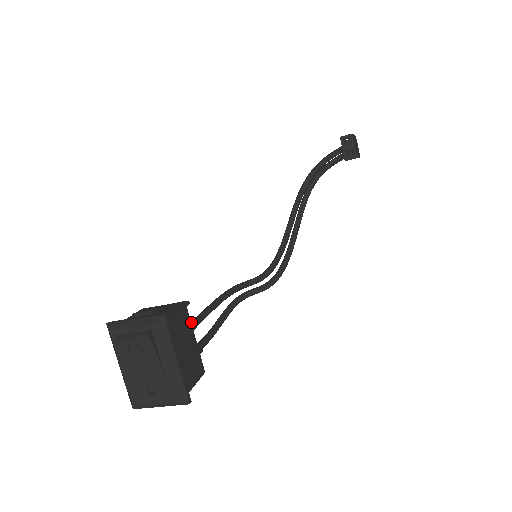
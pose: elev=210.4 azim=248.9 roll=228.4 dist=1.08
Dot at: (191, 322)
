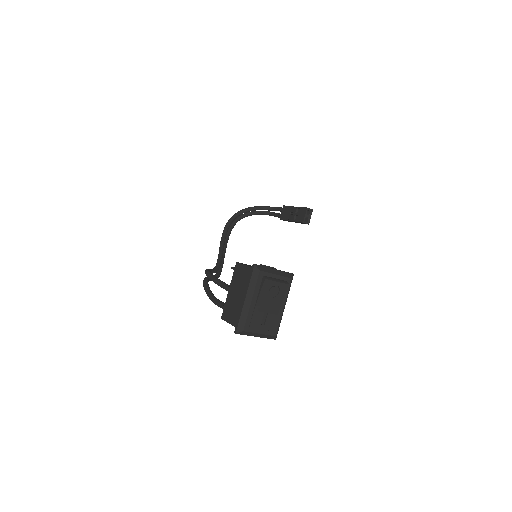
Dot at: (229, 285)
